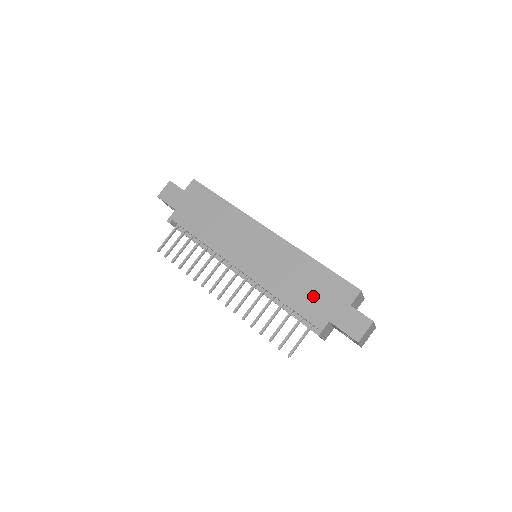
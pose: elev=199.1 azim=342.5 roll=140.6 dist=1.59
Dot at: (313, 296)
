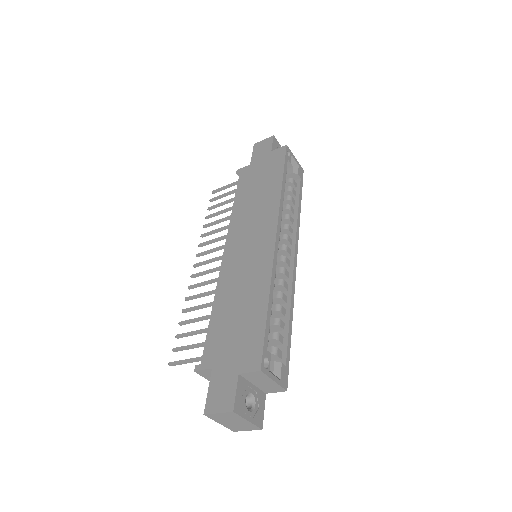
Dot at: (230, 332)
